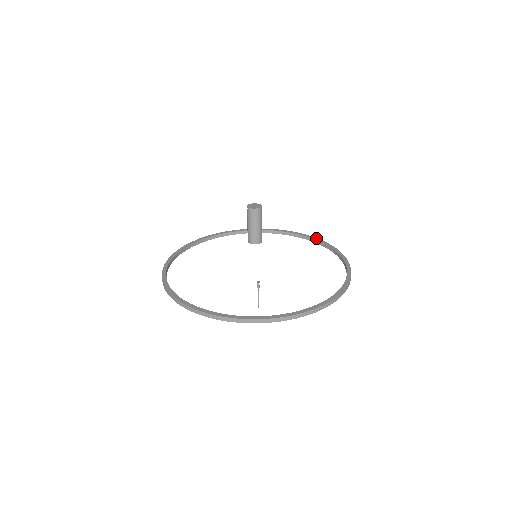
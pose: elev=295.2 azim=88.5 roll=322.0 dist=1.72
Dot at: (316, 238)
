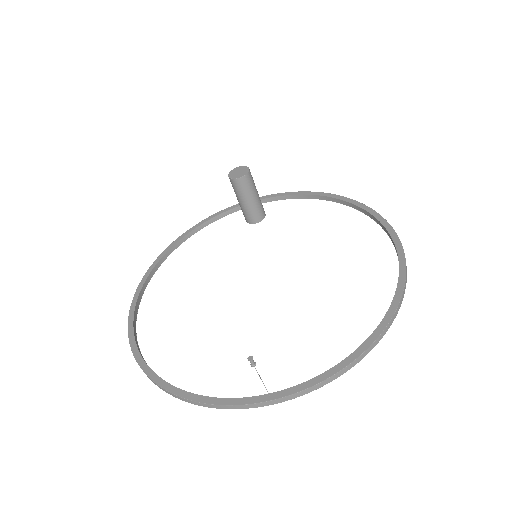
Dot at: (340, 196)
